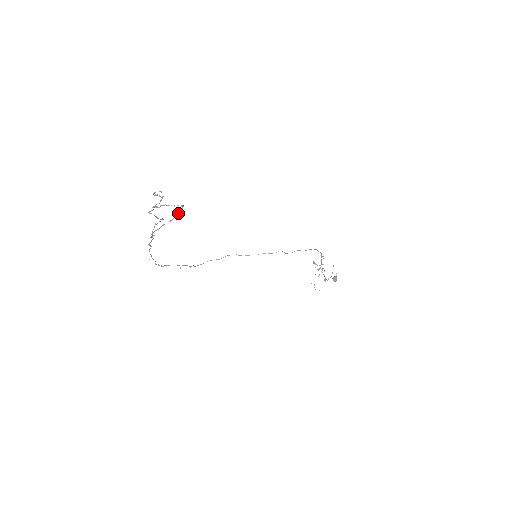
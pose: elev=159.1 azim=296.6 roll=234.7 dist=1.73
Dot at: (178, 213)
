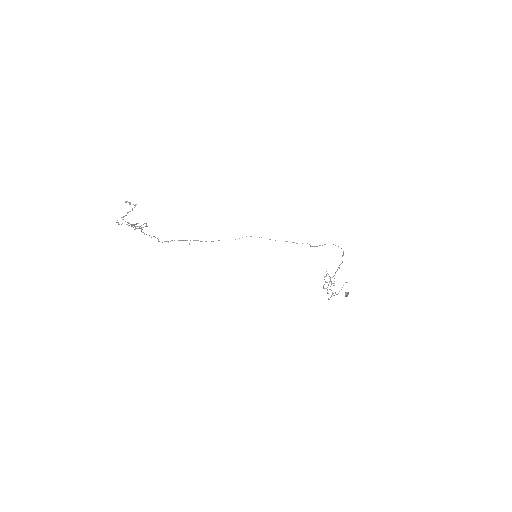
Dot at: (146, 225)
